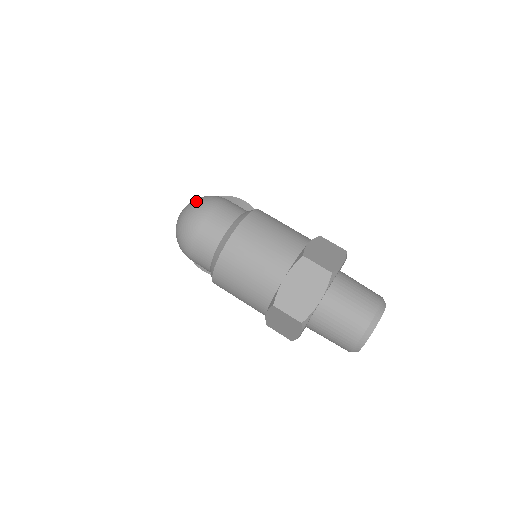
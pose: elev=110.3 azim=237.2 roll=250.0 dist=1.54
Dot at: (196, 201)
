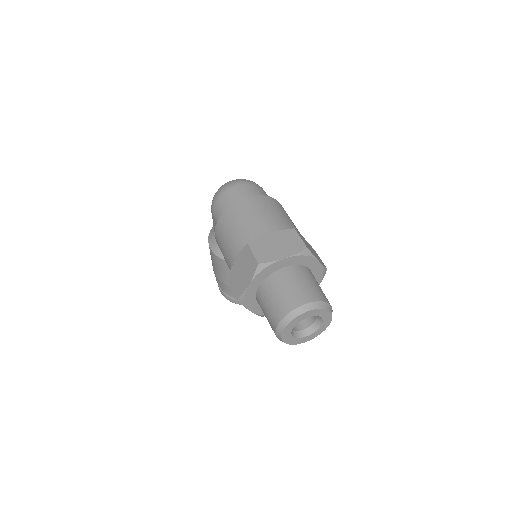
Dot at: occluded
